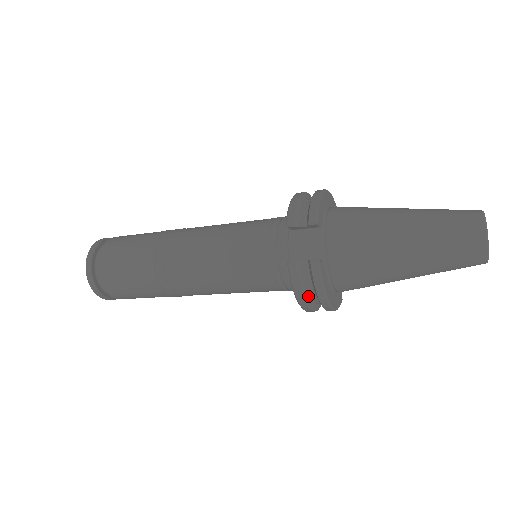
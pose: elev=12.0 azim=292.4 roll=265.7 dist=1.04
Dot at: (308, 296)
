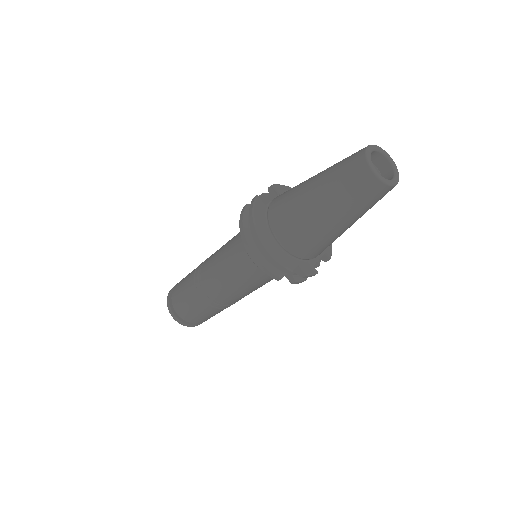
Dot at: (249, 232)
